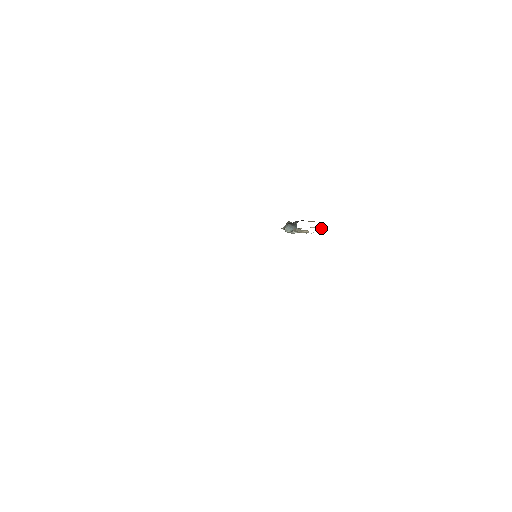
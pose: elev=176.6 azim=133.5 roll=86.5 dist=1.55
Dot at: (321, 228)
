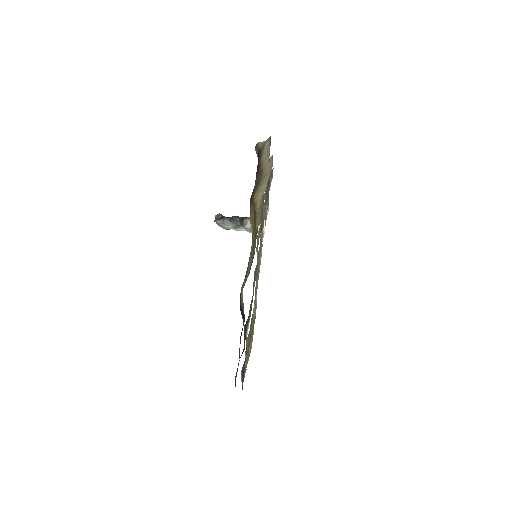
Dot at: occluded
